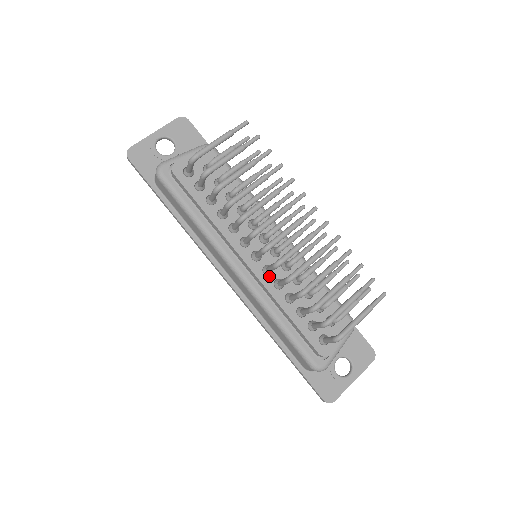
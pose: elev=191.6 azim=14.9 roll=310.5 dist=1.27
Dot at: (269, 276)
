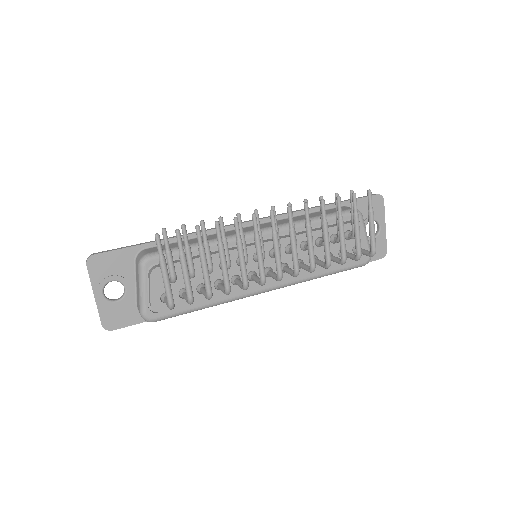
Dot at: occluded
